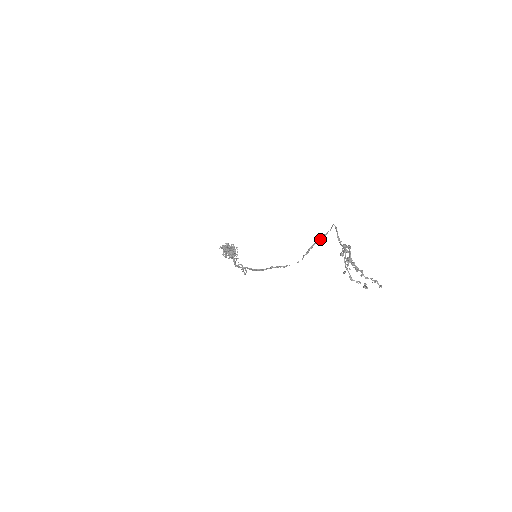
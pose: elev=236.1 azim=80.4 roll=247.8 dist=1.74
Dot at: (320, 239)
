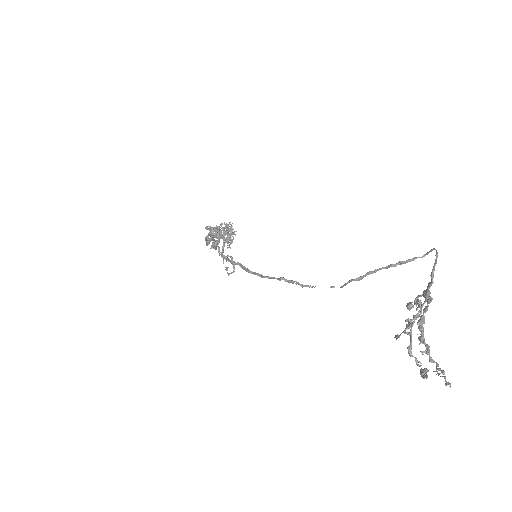
Dot at: (396, 264)
